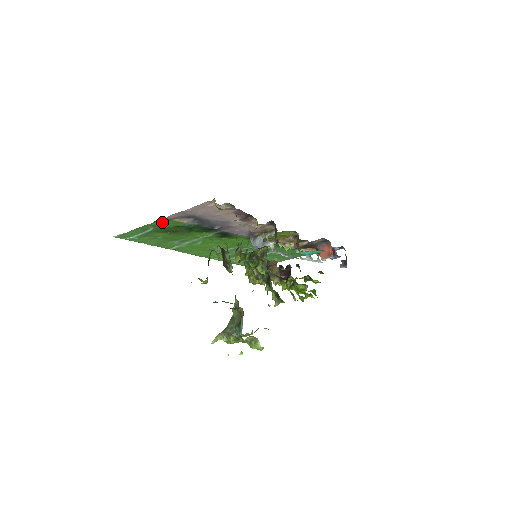
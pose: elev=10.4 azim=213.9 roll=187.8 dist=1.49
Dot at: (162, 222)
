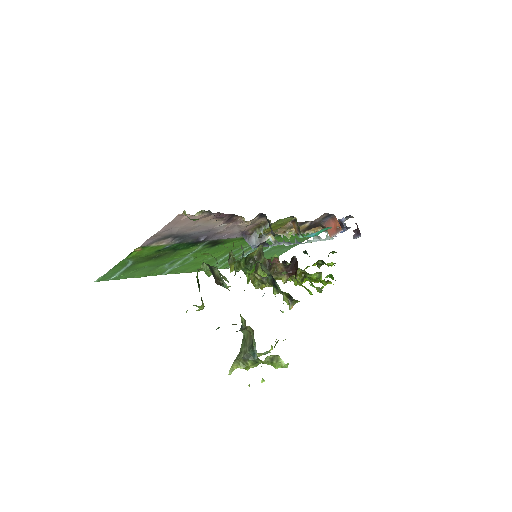
Dot at: (139, 252)
